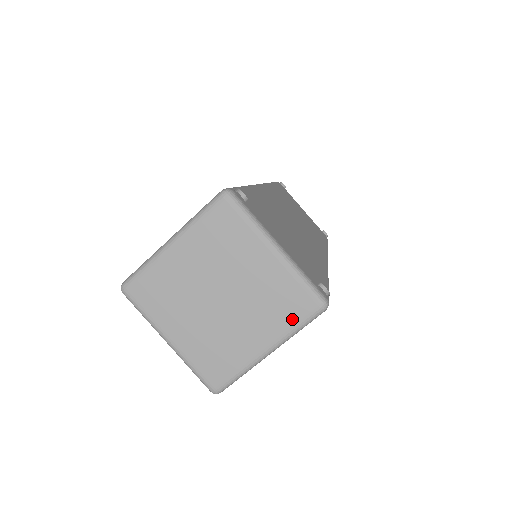
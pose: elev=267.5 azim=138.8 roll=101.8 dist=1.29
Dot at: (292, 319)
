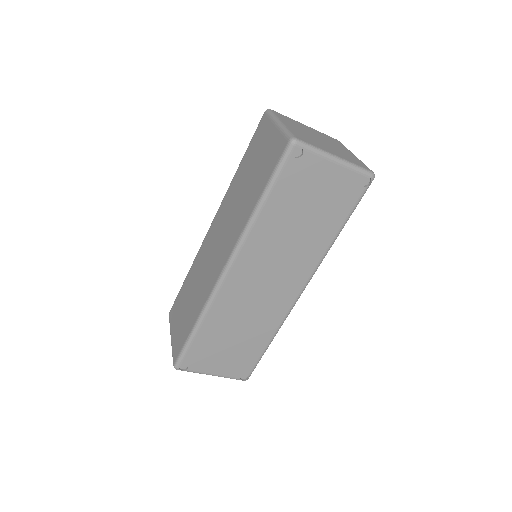
Dot at: occluded
